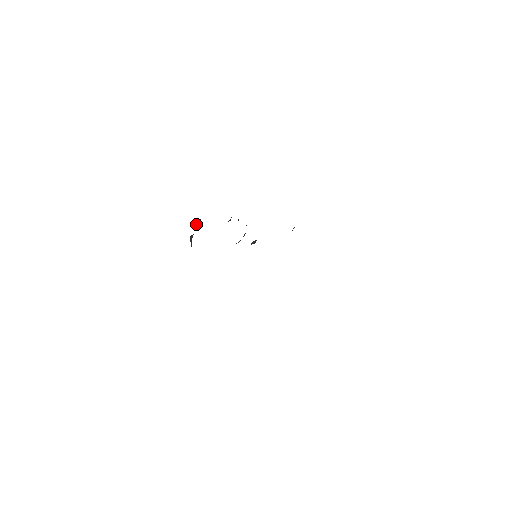
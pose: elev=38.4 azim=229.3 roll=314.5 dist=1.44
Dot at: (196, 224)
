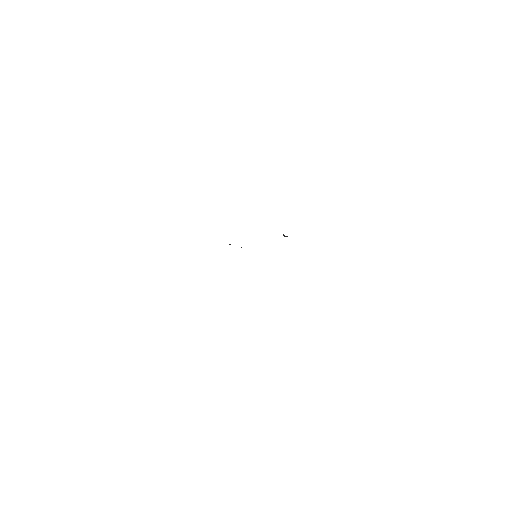
Dot at: occluded
